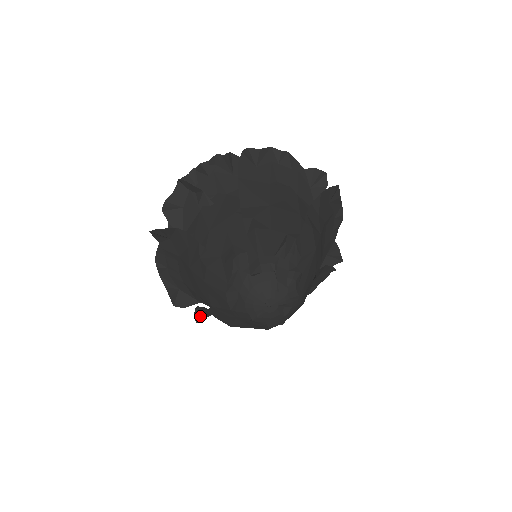
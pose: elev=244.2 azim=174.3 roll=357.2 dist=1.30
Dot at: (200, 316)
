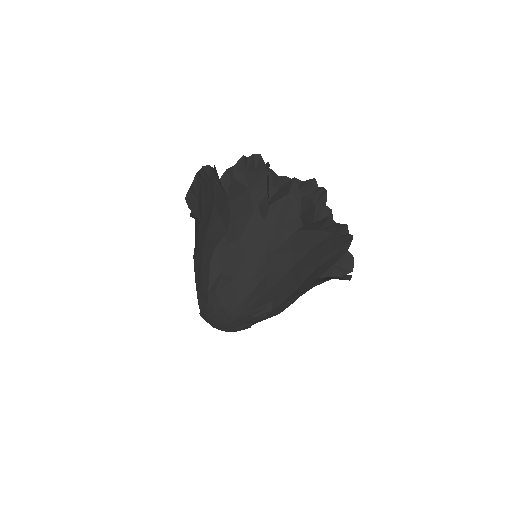
Dot at: occluded
